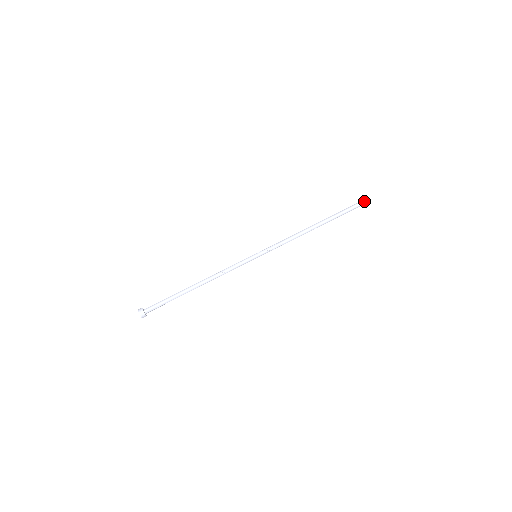
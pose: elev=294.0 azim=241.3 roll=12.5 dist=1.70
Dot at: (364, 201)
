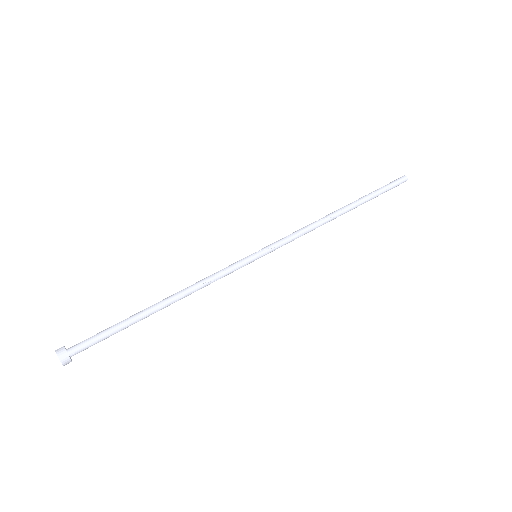
Dot at: (401, 179)
